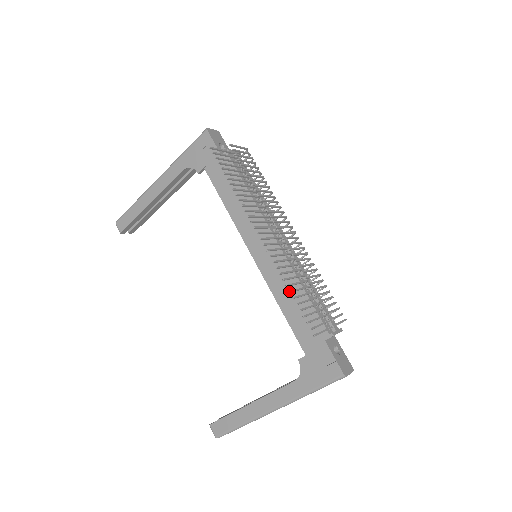
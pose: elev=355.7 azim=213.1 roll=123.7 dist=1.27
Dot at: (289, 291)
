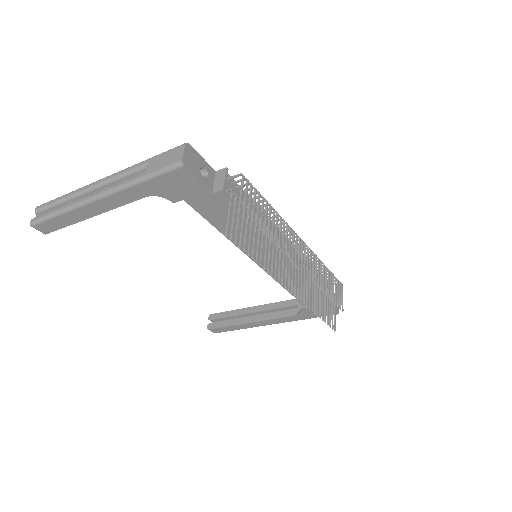
Dot at: occluded
